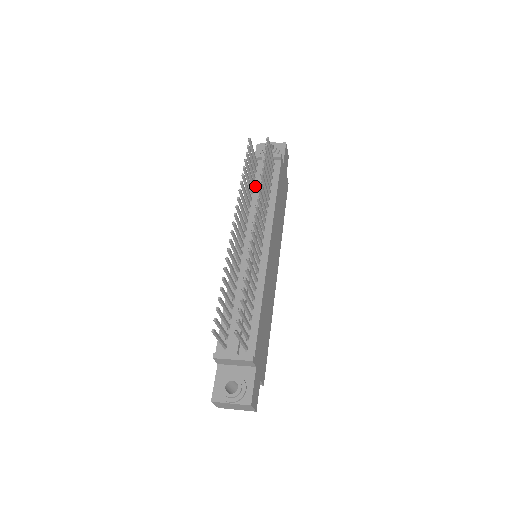
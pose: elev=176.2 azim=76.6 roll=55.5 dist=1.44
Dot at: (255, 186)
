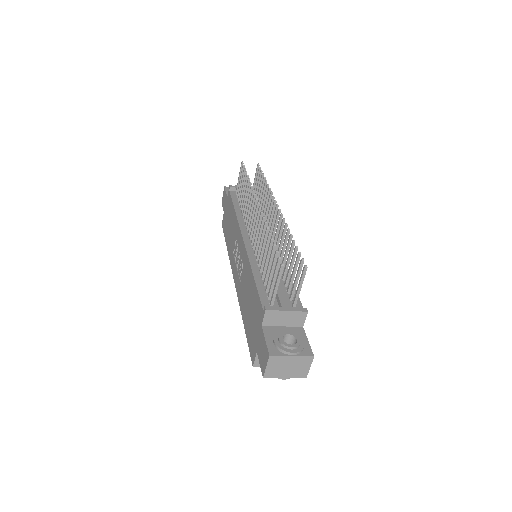
Dot at: occluded
